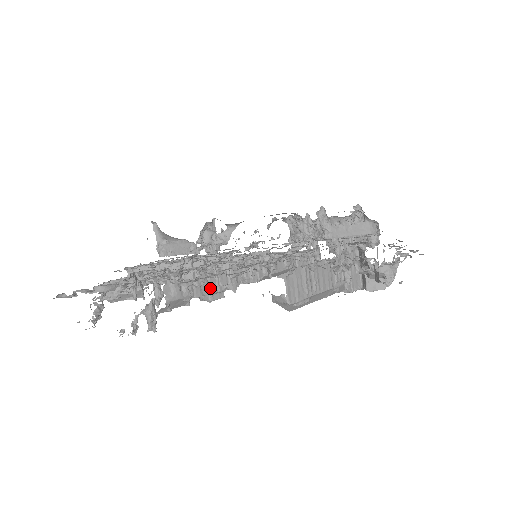
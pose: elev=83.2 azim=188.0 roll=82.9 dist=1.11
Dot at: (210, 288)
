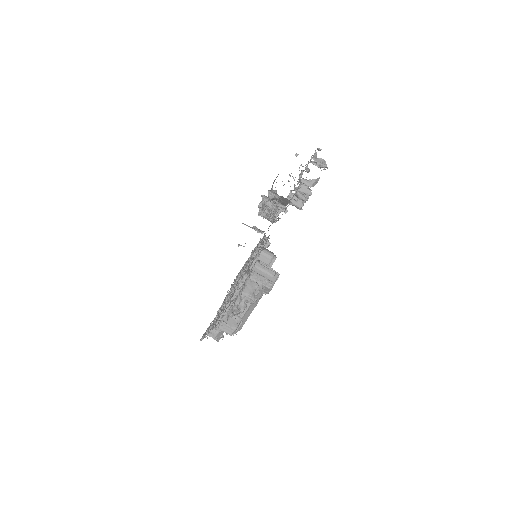
Dot at: occluded
